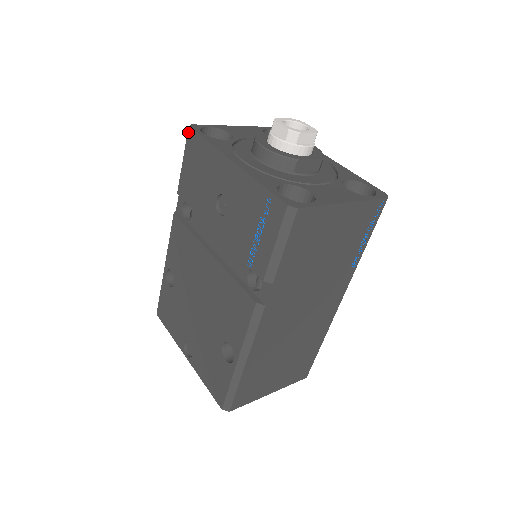
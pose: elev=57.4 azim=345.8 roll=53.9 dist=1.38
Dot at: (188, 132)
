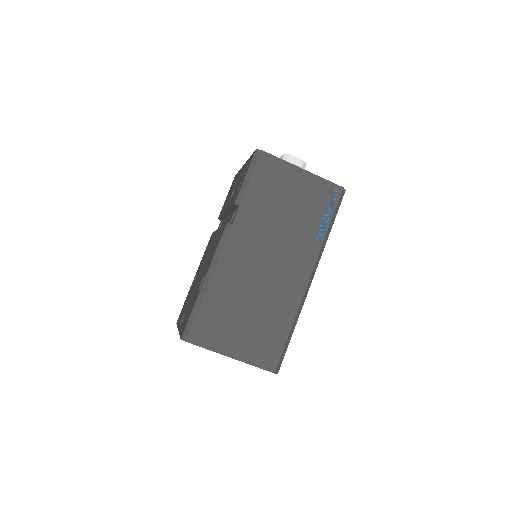
Dot at: occluded
